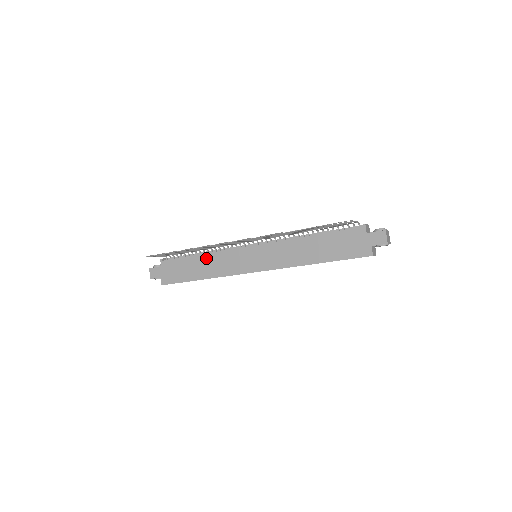
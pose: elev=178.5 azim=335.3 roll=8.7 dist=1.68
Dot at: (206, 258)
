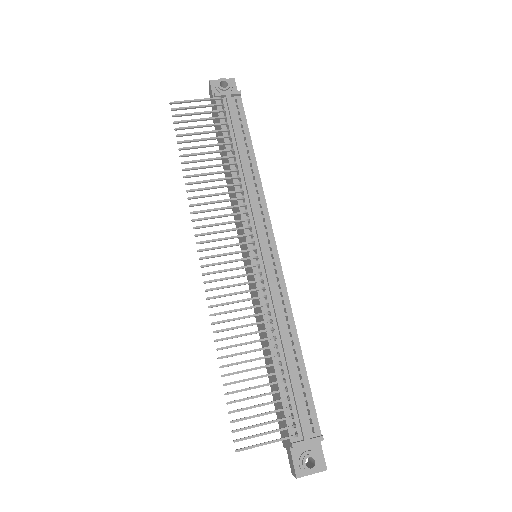
Dot at: (230, 176)
